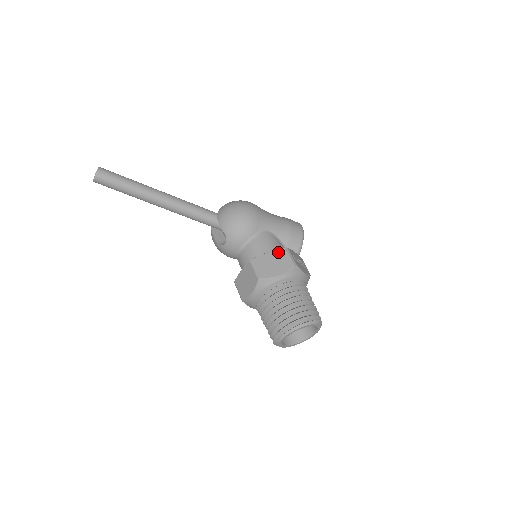
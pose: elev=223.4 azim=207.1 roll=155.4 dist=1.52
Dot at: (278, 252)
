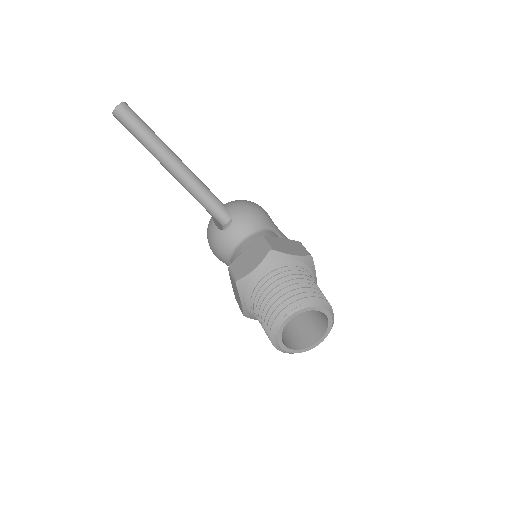
Dot at: (292, 241)
